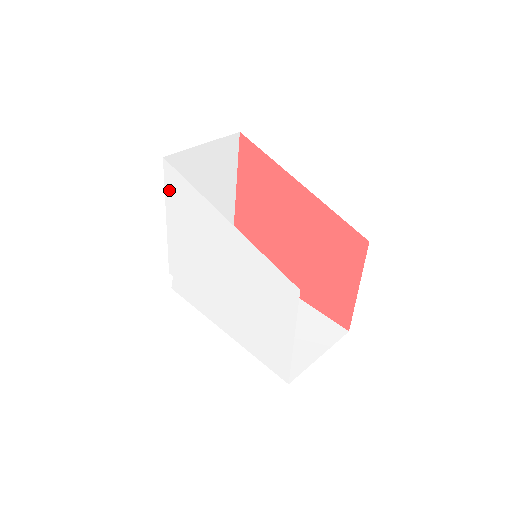
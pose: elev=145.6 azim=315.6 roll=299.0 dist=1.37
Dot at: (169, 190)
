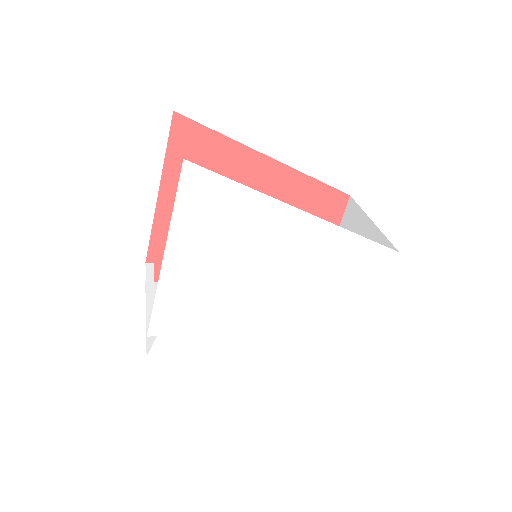
Dot at: (185, 207)
